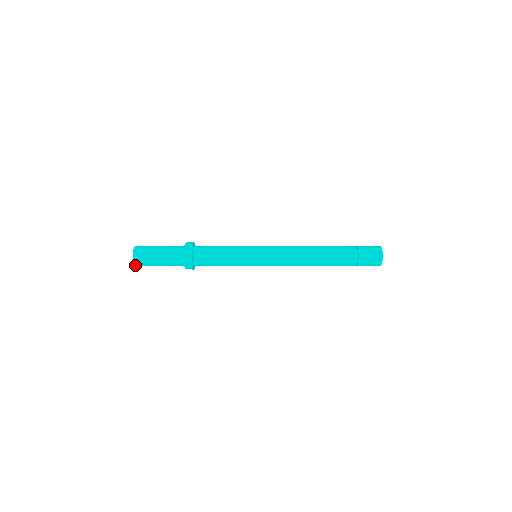
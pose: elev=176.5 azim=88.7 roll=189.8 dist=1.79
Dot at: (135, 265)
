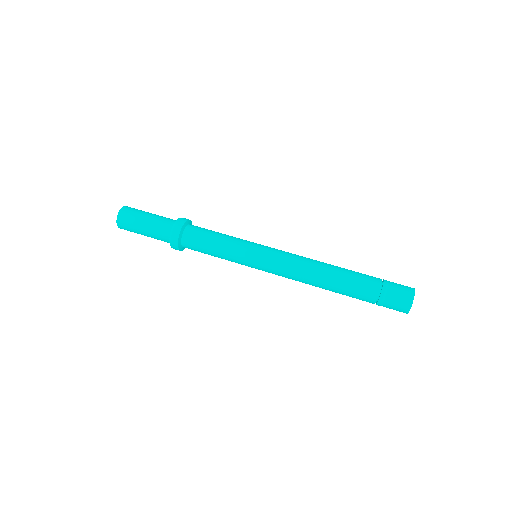
Dot at: occluded
